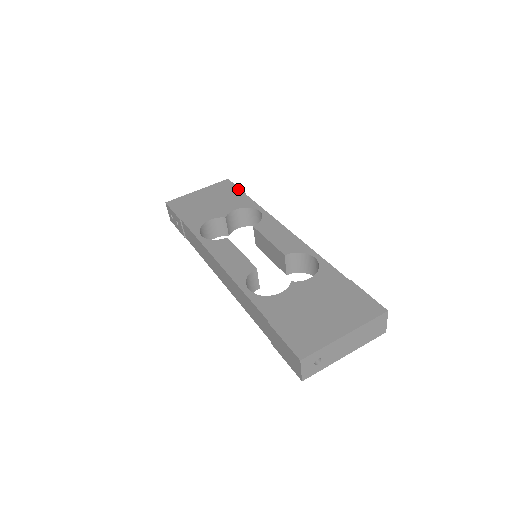
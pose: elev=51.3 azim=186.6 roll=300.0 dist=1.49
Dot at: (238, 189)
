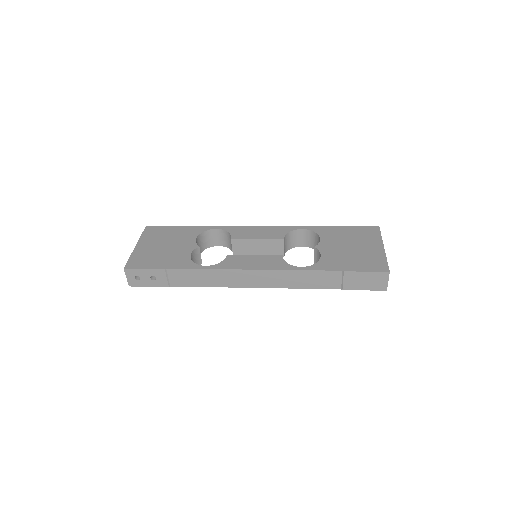
Dot at: (170, 227)
